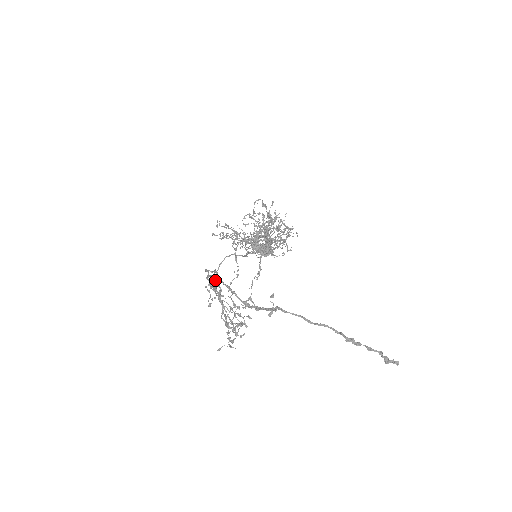
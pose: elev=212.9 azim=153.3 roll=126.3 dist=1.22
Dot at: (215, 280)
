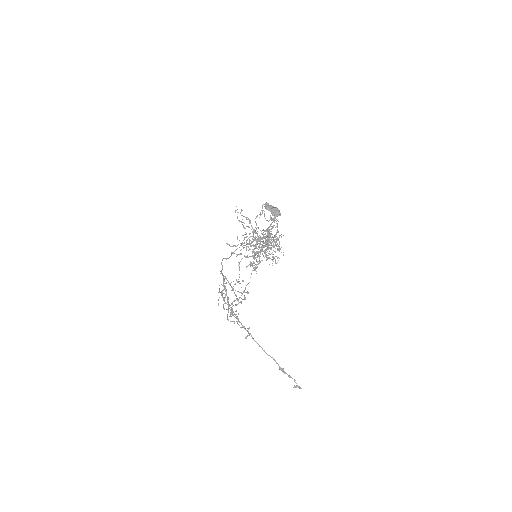
Dot at: occluded
